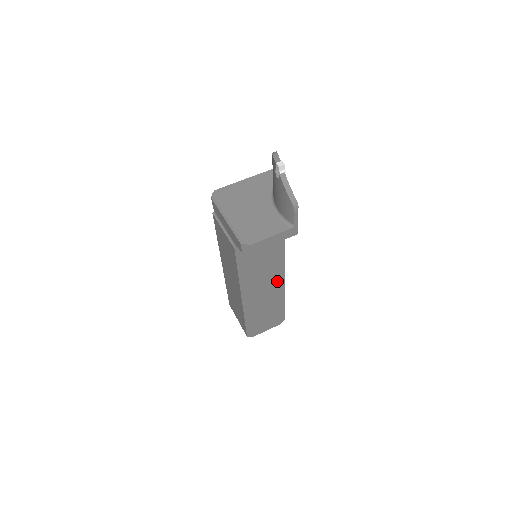
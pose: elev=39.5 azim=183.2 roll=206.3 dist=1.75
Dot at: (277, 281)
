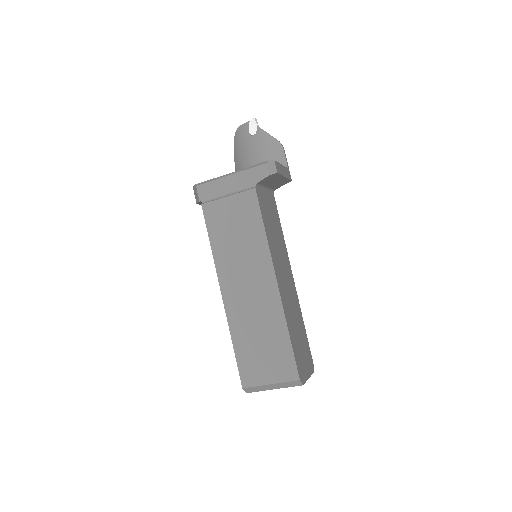
Dot at: (290, 276)
